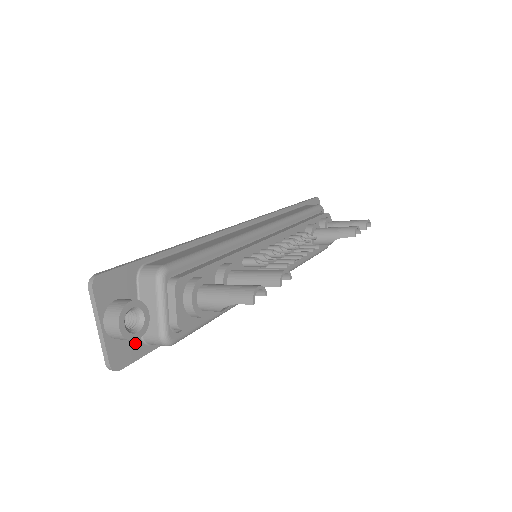
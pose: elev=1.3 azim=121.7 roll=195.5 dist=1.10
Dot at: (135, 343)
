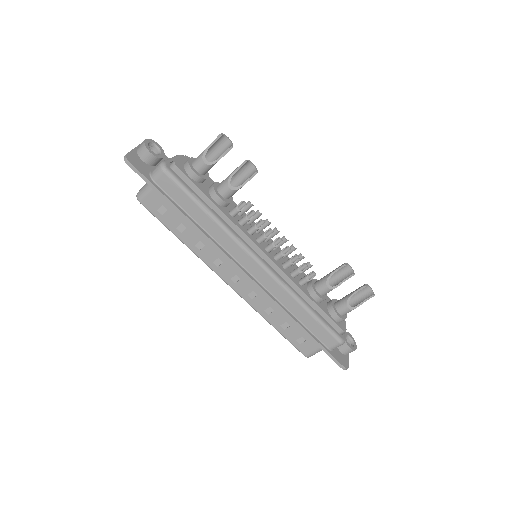
Dot at: (145, 169)
